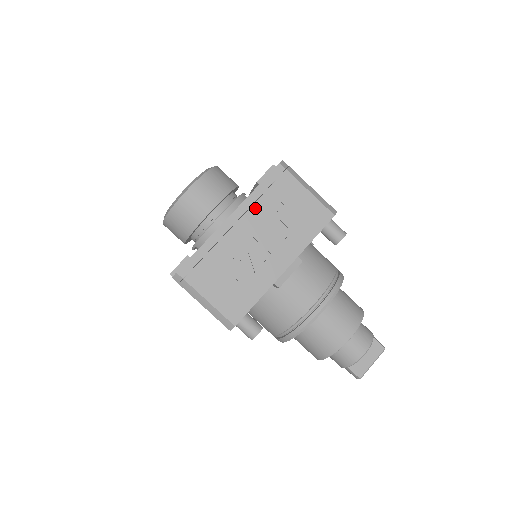
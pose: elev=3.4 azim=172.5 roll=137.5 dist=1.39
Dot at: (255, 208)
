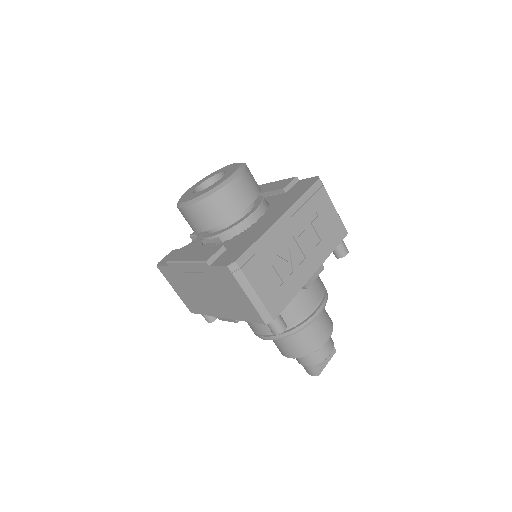
Dot at: (300, 213)
